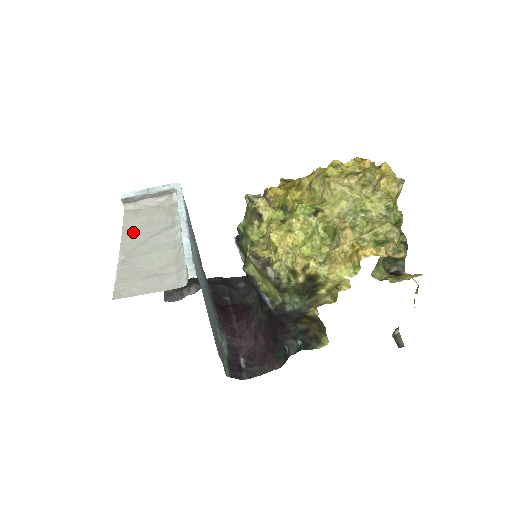
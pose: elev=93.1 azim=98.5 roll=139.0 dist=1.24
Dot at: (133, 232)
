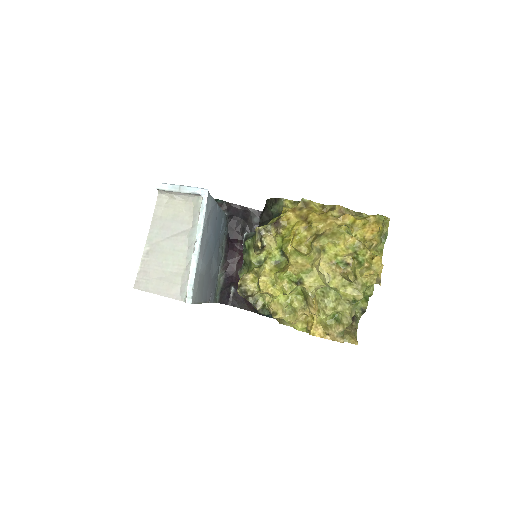
Dot at: (160, 223)
